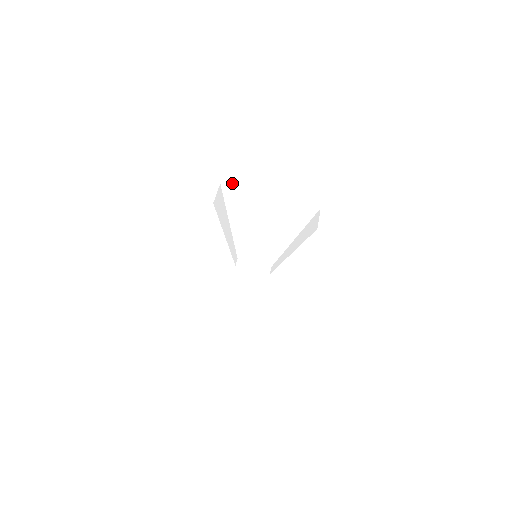
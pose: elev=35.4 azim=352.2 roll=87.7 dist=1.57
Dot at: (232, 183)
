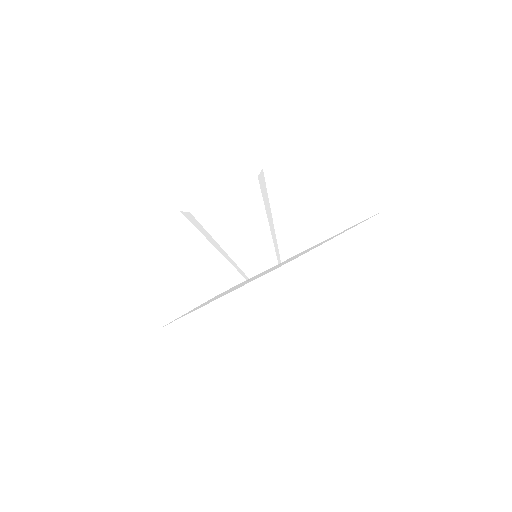
Dot at: (190, 217)
